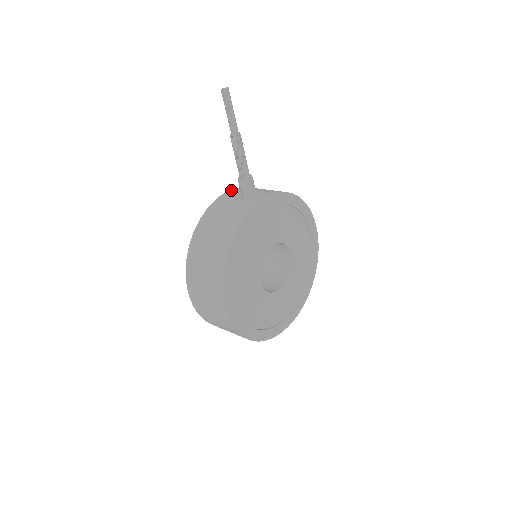
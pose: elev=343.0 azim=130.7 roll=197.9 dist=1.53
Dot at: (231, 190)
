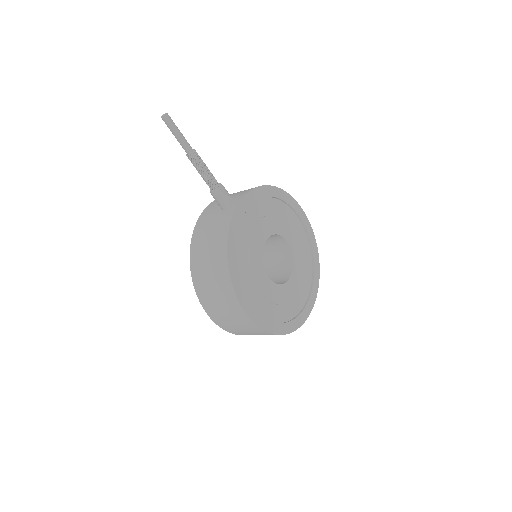
Dot at: (209, 205)
